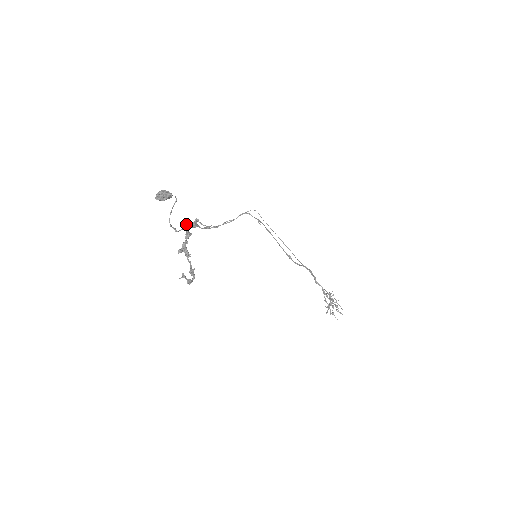
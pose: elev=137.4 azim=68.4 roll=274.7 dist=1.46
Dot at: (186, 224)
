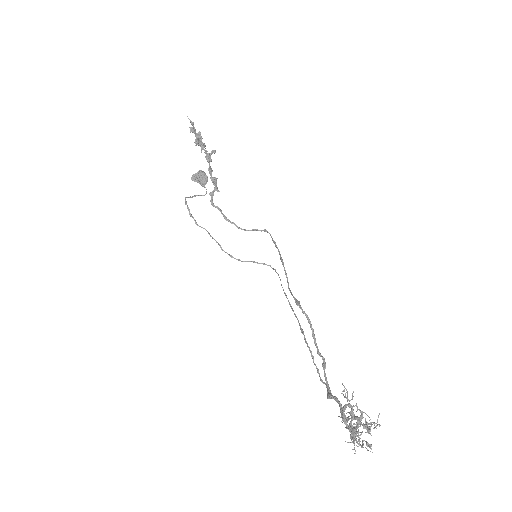
Dot at: (195, 221)
